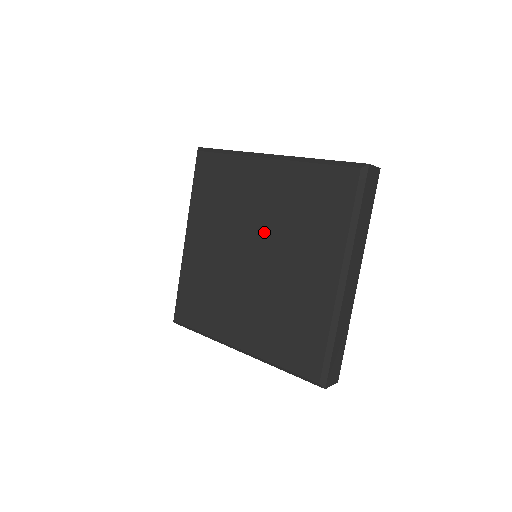
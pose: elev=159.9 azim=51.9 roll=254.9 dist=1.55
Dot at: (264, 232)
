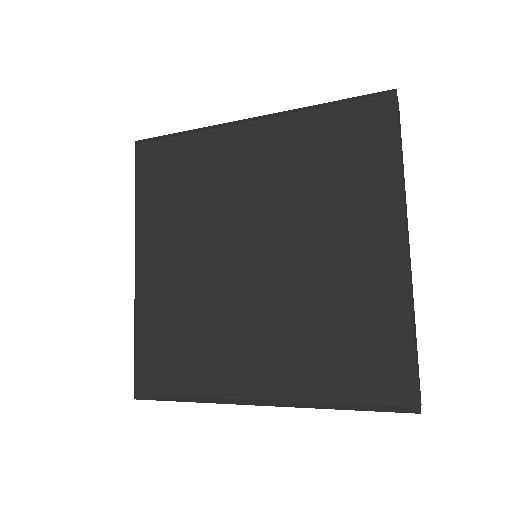
Dot at: (264, 216)
